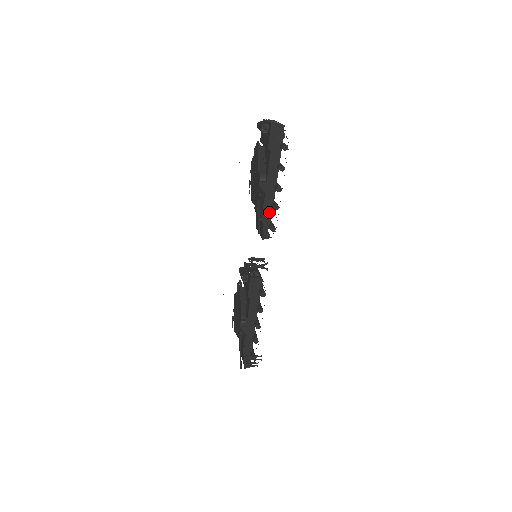
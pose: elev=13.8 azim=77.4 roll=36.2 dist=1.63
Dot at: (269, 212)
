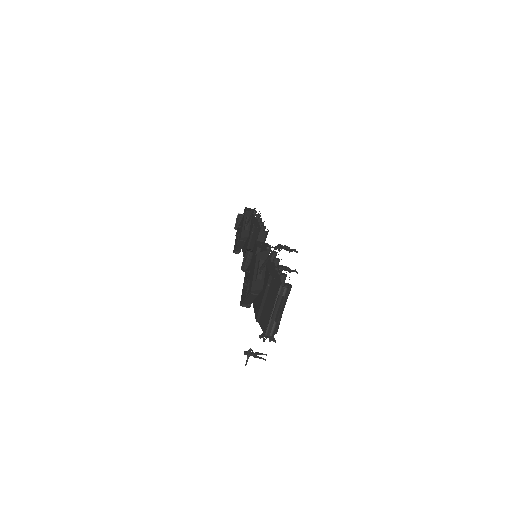
Dot at: (258, 225)
